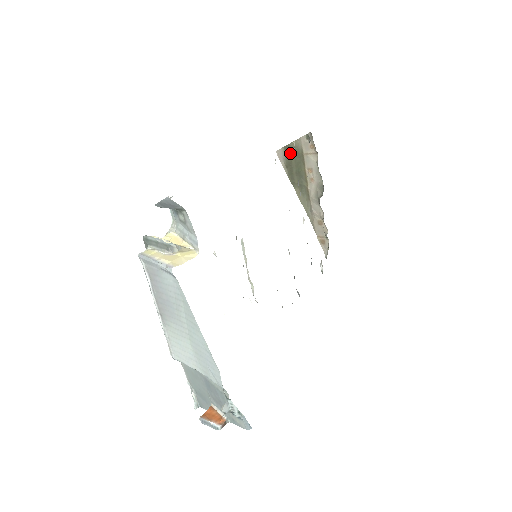
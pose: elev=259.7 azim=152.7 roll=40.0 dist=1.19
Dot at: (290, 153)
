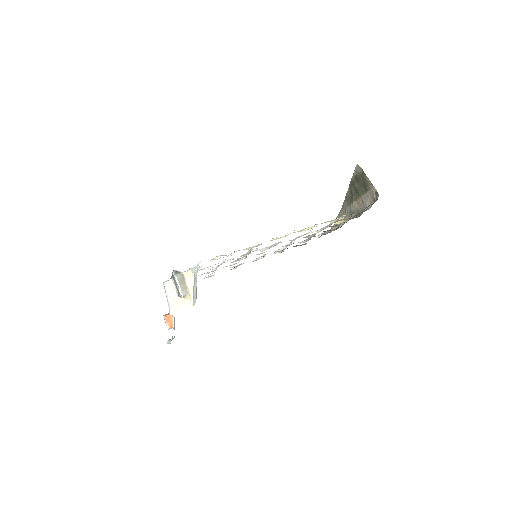
Dot at: (363, 178)
